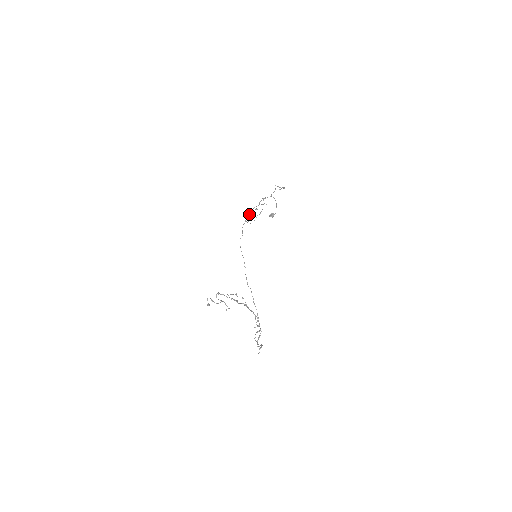
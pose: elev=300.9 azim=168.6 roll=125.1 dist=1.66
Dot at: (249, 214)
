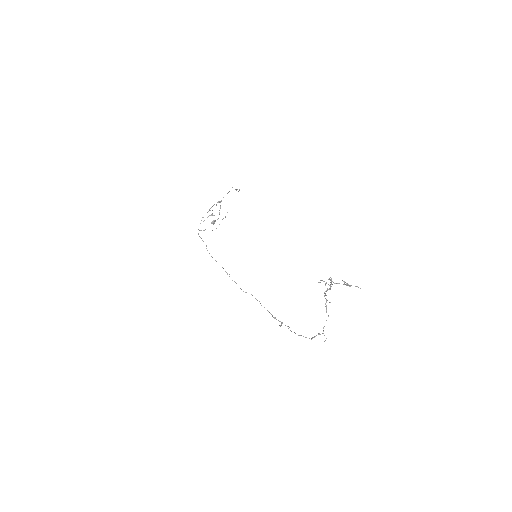
Dot at: occluded
